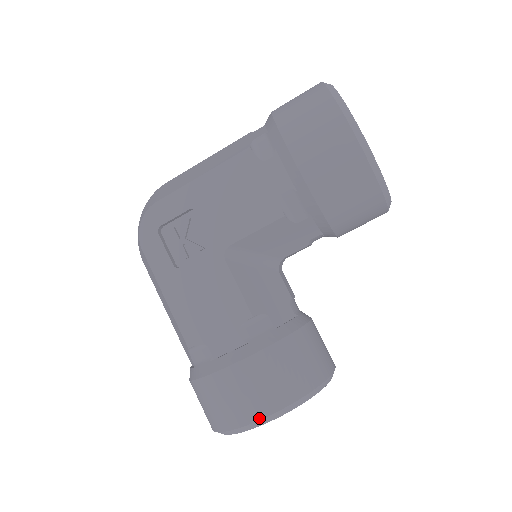
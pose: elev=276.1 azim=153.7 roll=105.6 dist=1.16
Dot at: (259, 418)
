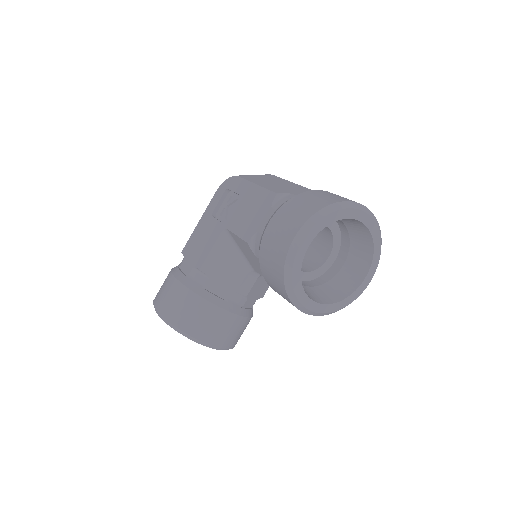
Dot at: (157, 308)
